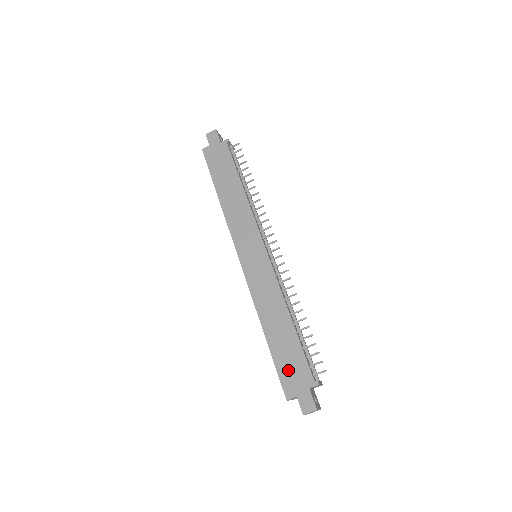
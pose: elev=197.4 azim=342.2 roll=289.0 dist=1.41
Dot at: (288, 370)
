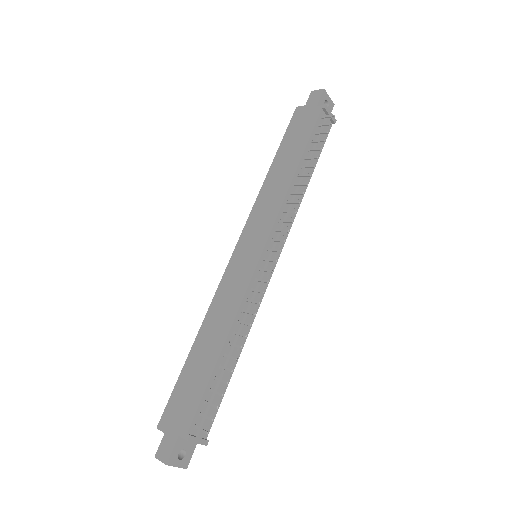
Dot at: (180, 399)
